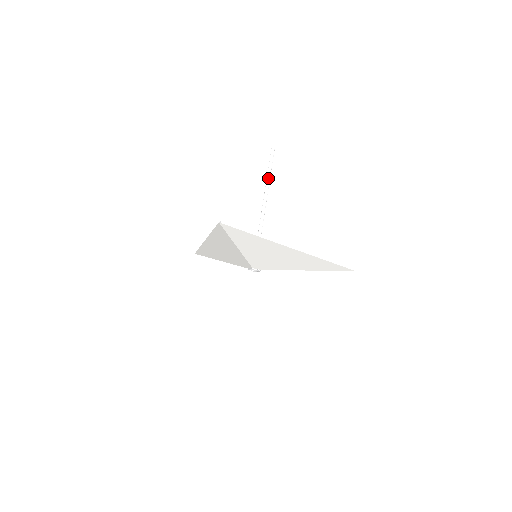
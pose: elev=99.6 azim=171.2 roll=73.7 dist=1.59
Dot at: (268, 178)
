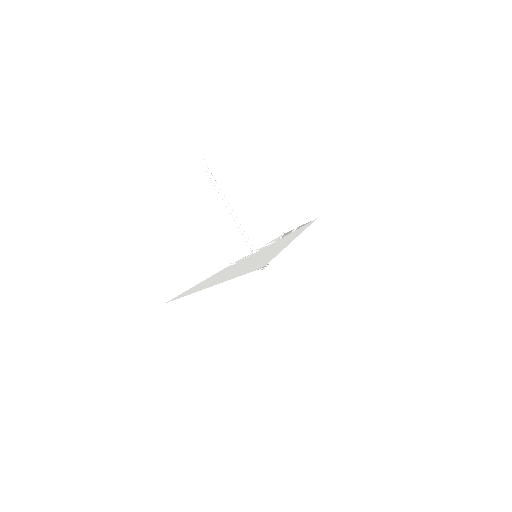
Dot at: occluded
